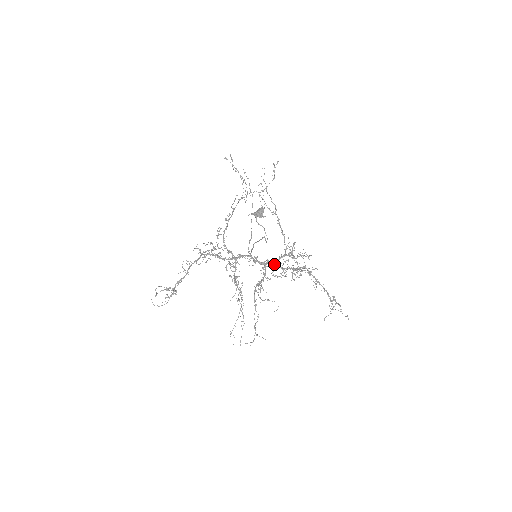
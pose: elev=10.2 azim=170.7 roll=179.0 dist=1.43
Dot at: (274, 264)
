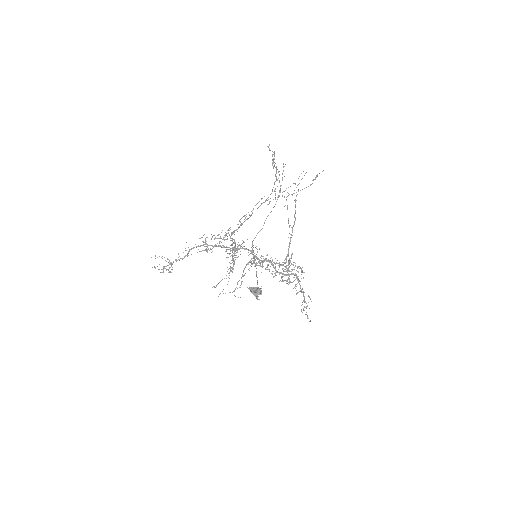
Dot at: (271, 263)
